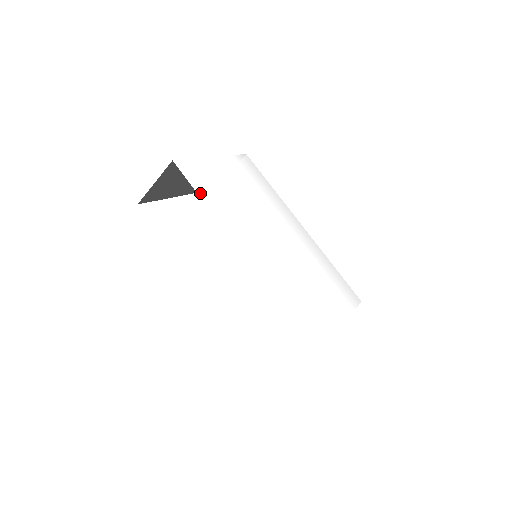
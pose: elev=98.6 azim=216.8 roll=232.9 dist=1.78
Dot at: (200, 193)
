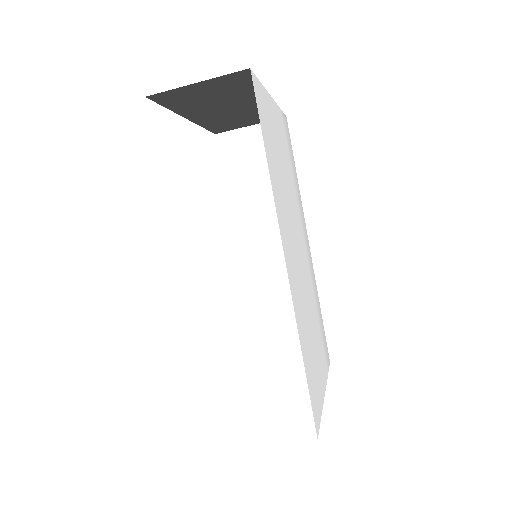
Dot at: (264, 140)
